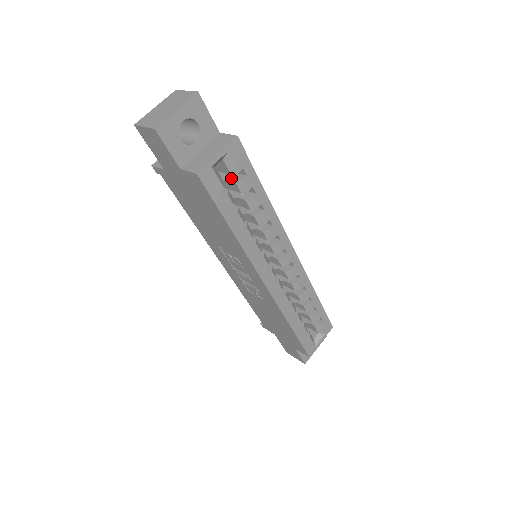
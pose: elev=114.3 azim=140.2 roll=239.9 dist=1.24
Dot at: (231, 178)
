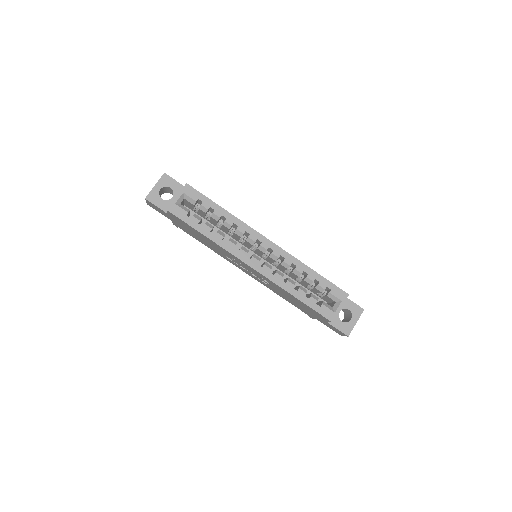
Dot at: (198, 208)
